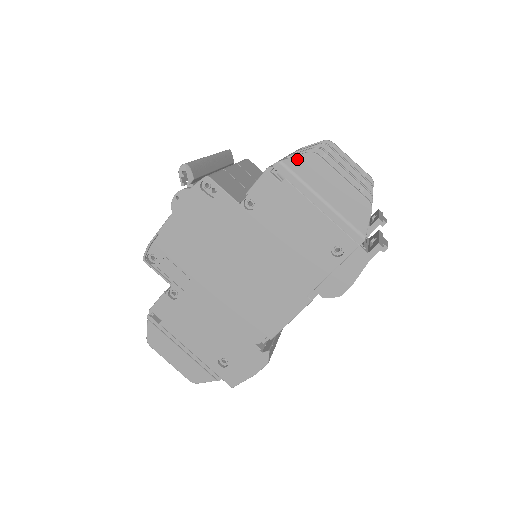
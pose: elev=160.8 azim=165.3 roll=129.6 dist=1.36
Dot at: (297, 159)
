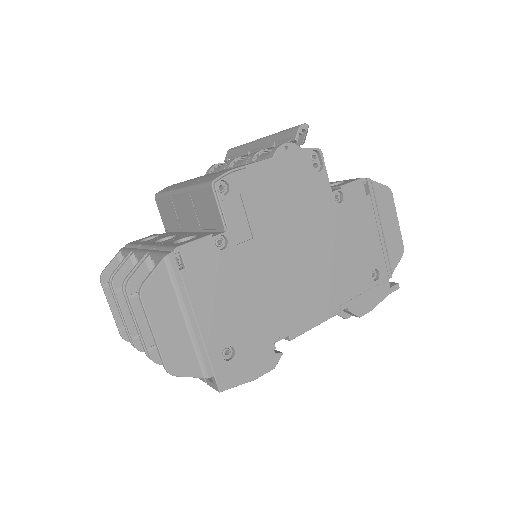
Dot at: (381, 186)
